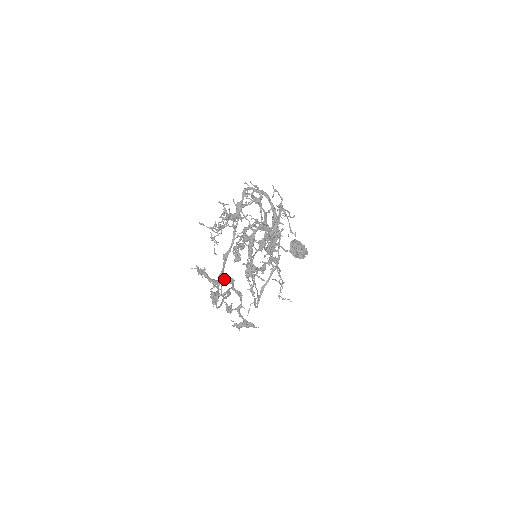
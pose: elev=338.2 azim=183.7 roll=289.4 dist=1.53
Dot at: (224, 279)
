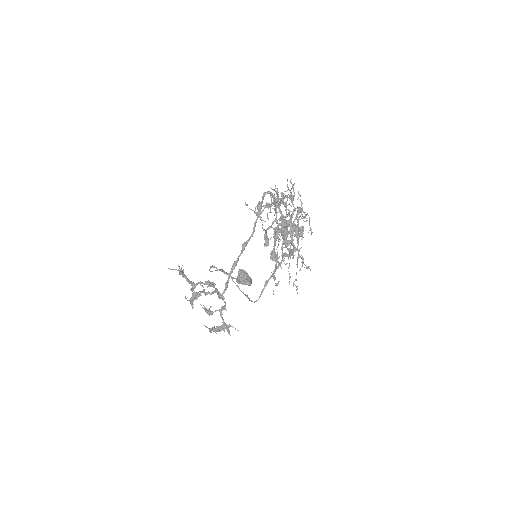
Dot at: occluded
